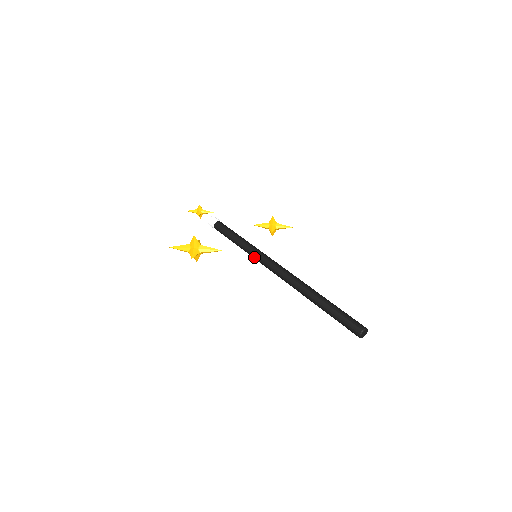
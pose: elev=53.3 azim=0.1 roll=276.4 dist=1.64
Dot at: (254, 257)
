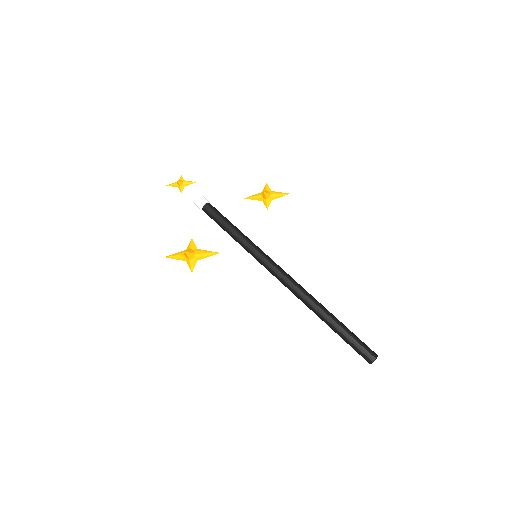
Dot at: occluded
